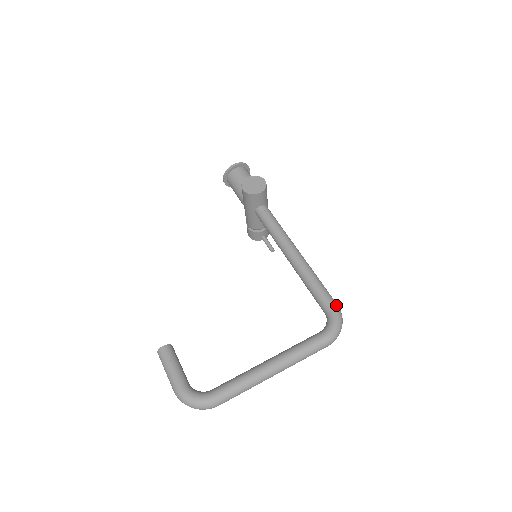
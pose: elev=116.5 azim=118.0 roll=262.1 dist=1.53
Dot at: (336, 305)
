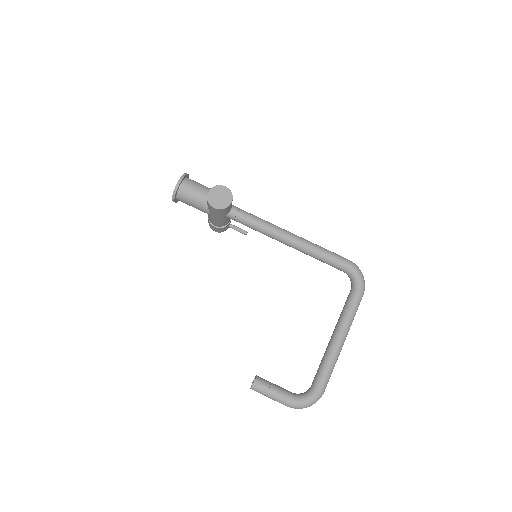
Dot at: (350, 262)
